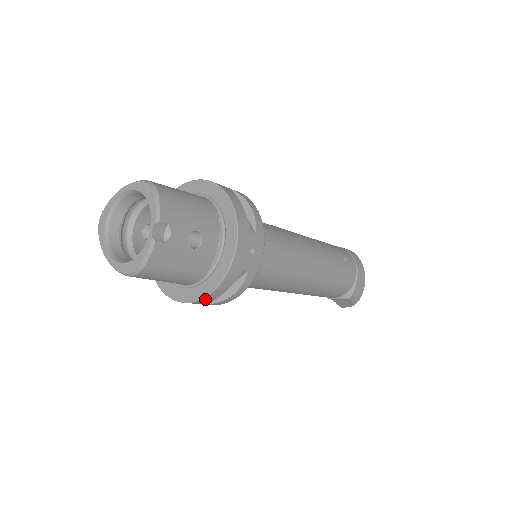
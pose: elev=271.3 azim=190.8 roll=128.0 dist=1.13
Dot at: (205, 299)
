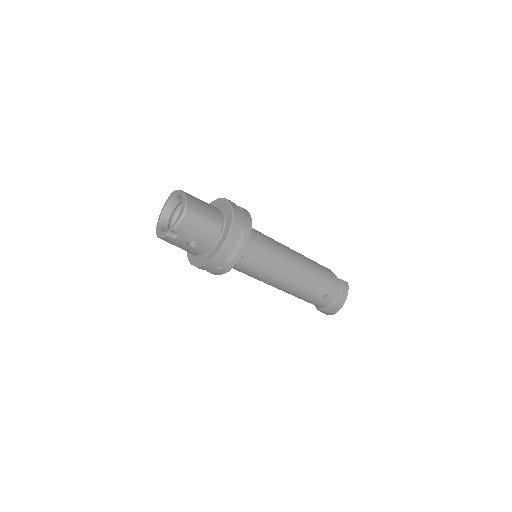
Dot at: occluded
